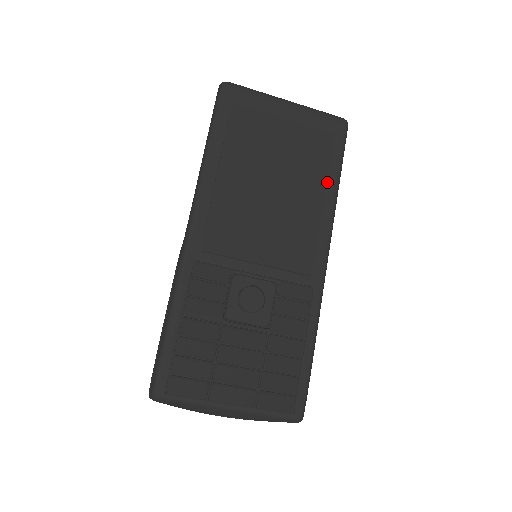
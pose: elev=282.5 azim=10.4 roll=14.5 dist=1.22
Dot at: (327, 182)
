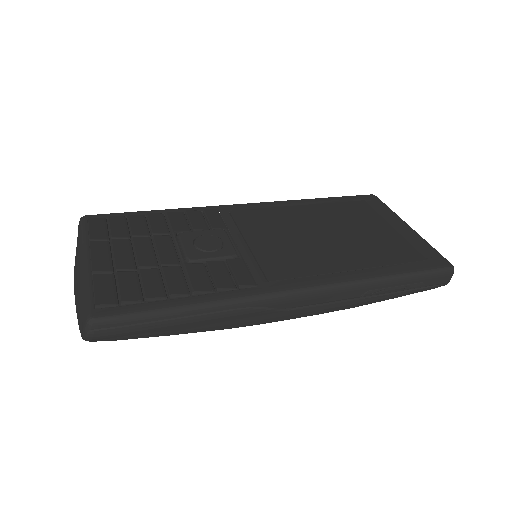
Dot at: (377, 268)
